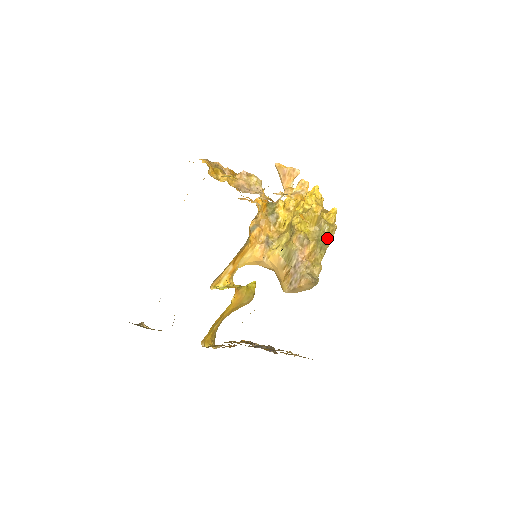
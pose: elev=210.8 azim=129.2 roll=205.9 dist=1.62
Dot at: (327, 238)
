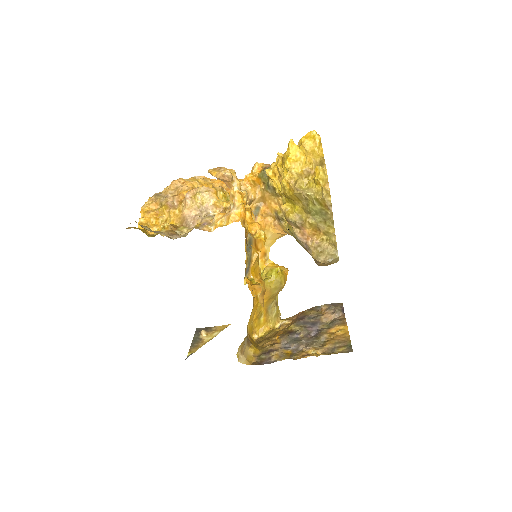
Dot at: (324, 208)
